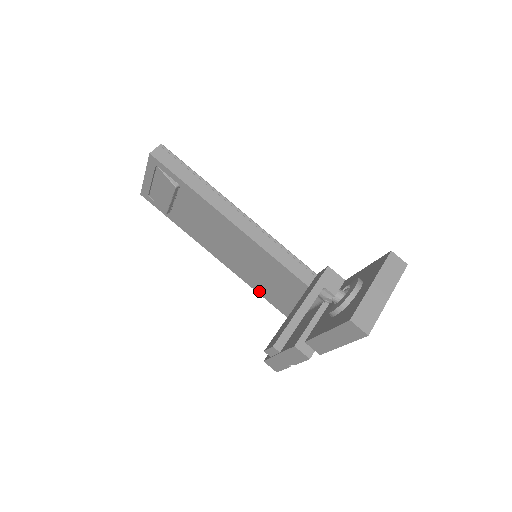
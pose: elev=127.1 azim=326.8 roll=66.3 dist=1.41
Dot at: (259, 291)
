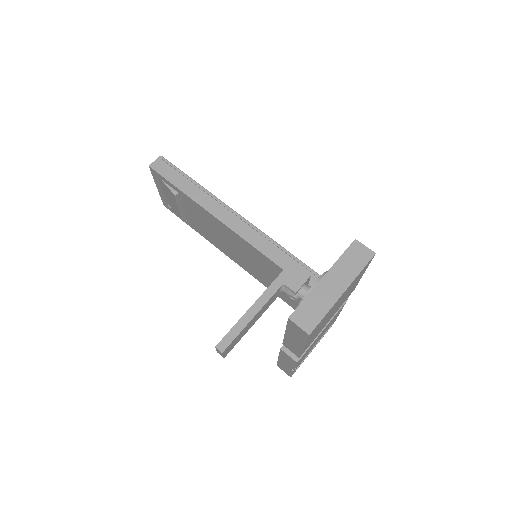
Dot at: occluded
